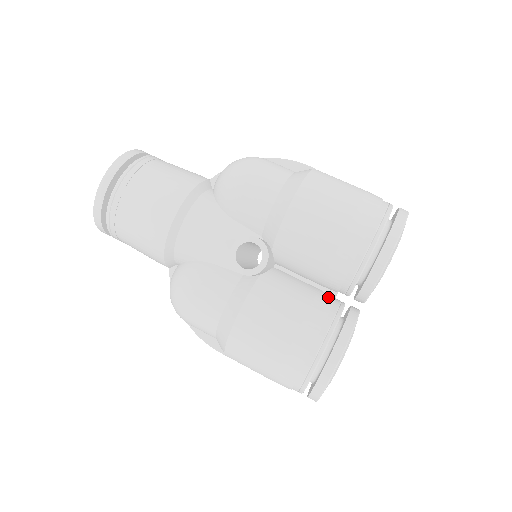
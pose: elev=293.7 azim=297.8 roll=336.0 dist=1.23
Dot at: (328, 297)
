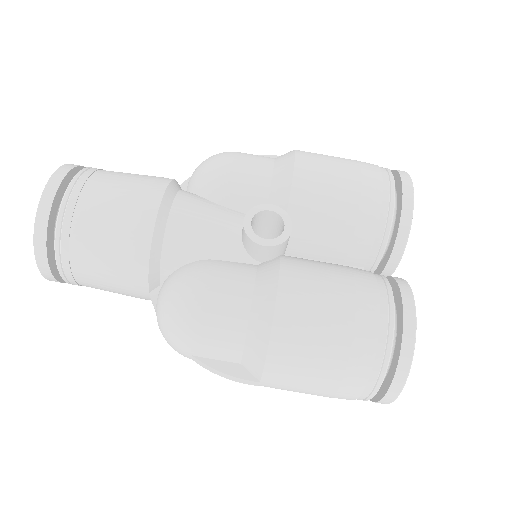
Dot at: occluded
